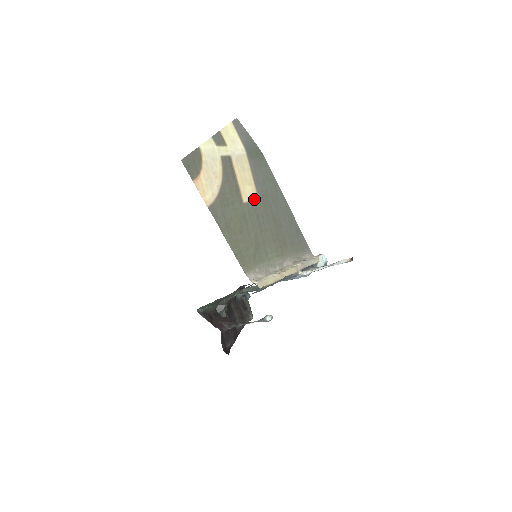
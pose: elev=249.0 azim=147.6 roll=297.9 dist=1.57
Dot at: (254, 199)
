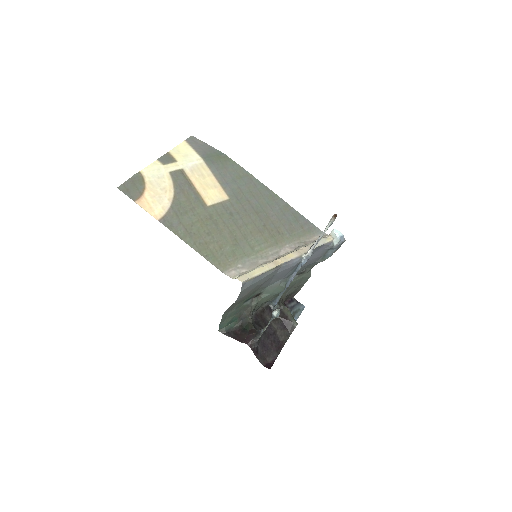
Dot at: (223, 199)
